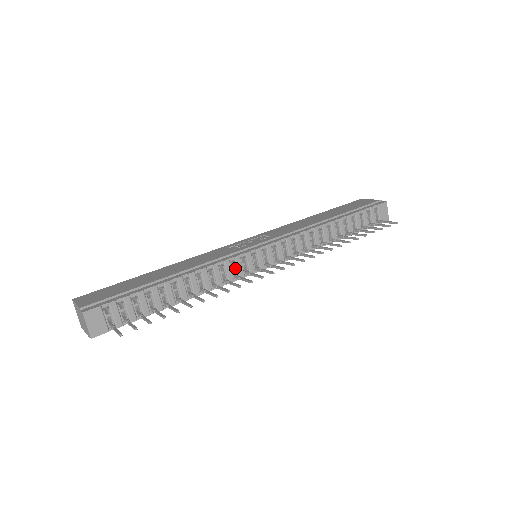
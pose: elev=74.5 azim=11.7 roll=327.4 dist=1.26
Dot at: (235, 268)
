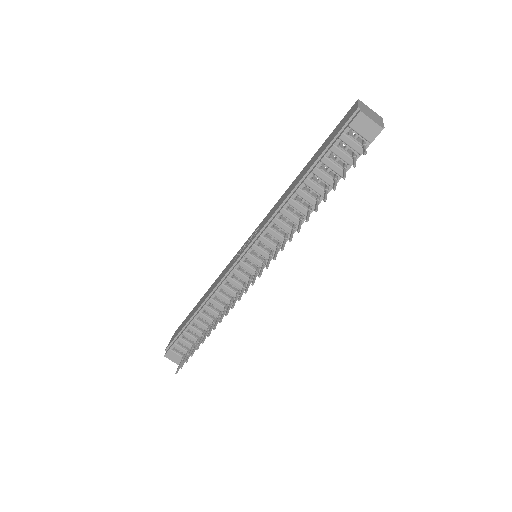
Dot at: (233, 286)
